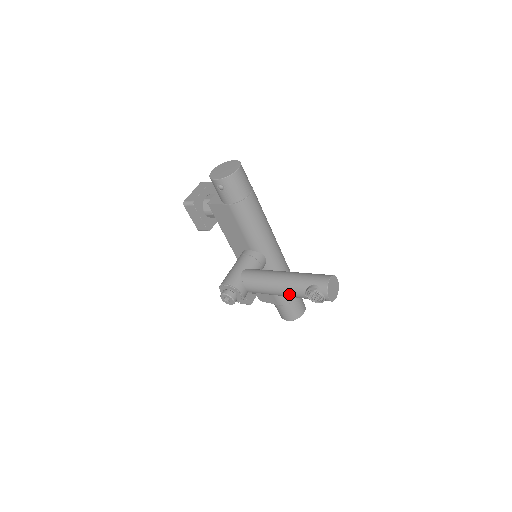
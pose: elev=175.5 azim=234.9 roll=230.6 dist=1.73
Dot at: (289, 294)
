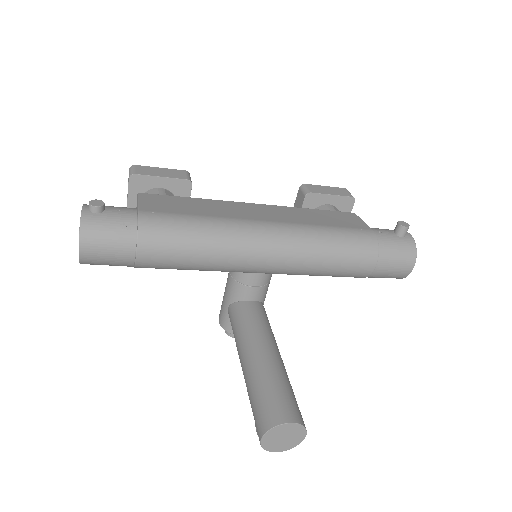
Dot at: occluded
